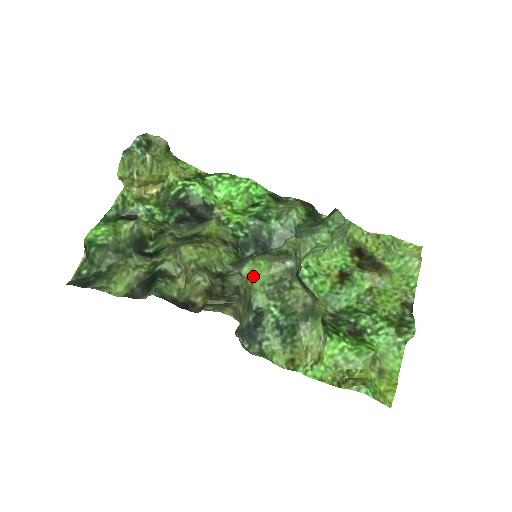
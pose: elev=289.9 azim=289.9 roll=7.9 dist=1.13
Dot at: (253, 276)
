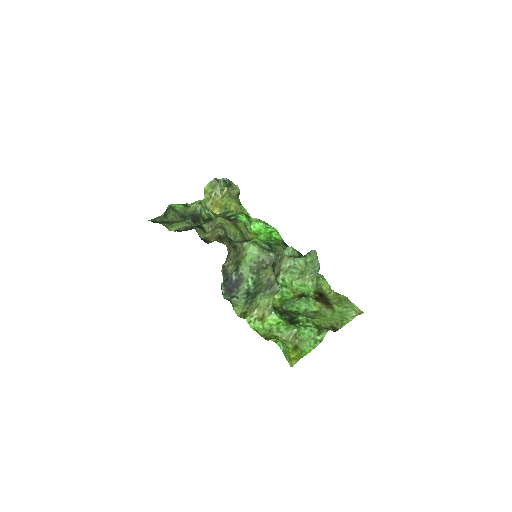
Dot at: (248, 251)
